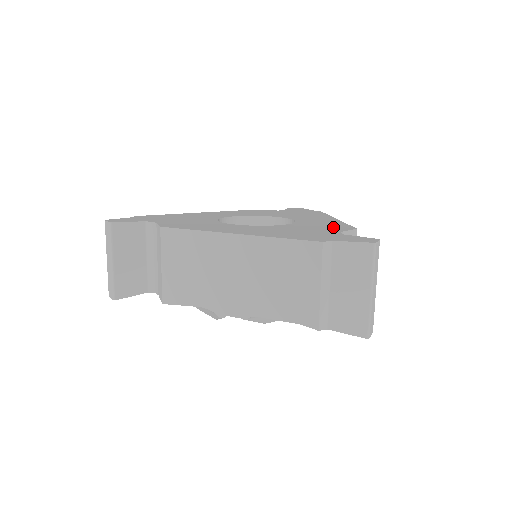
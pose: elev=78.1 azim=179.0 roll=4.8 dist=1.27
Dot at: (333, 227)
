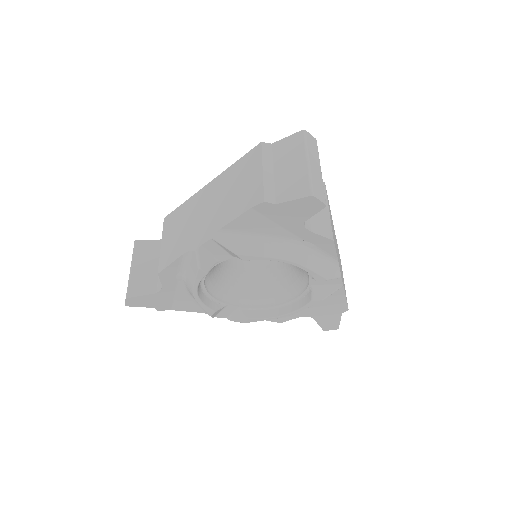
Dot at: occluded
